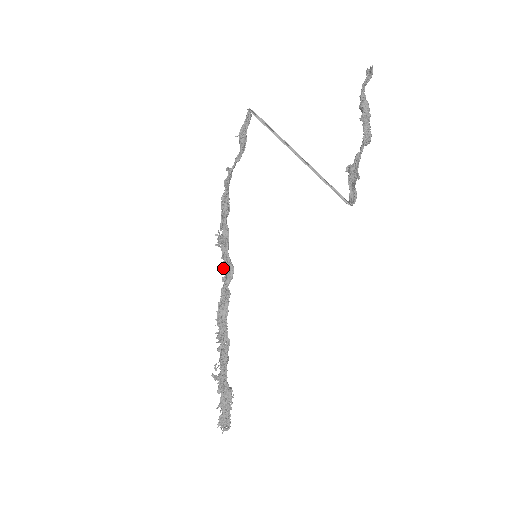
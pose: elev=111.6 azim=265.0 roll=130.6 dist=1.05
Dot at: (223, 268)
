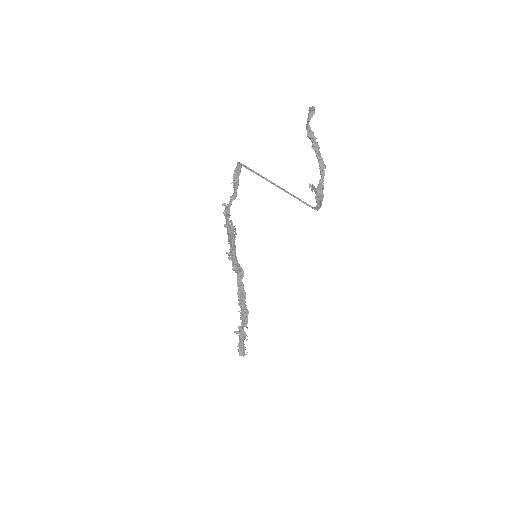
Dot at: (236, 272)
